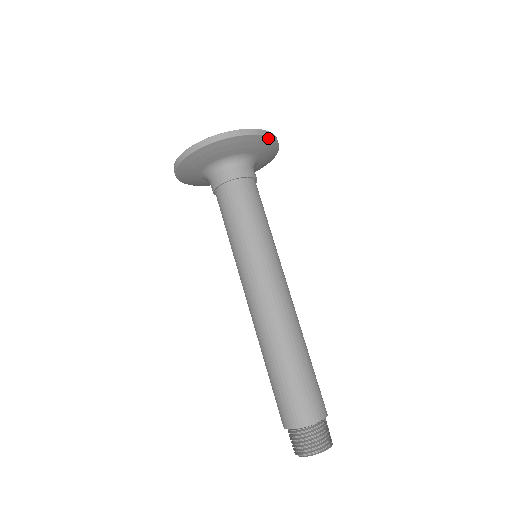
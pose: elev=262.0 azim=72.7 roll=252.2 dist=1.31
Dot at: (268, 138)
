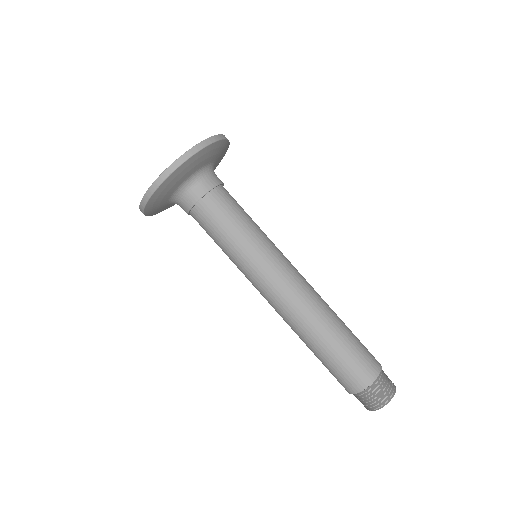
Dot at: (217, 142)
